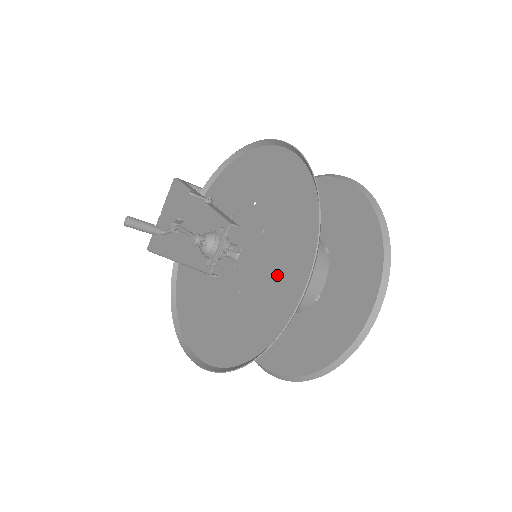
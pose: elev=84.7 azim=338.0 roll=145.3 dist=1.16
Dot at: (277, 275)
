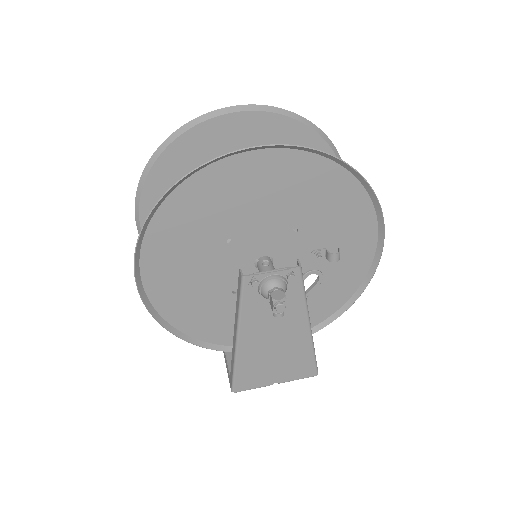
Dot at: occluded
